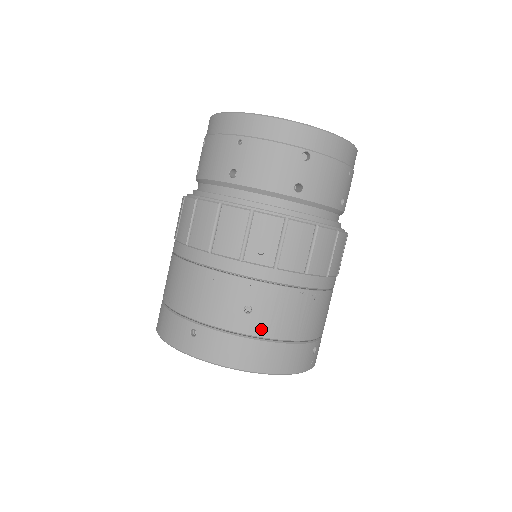
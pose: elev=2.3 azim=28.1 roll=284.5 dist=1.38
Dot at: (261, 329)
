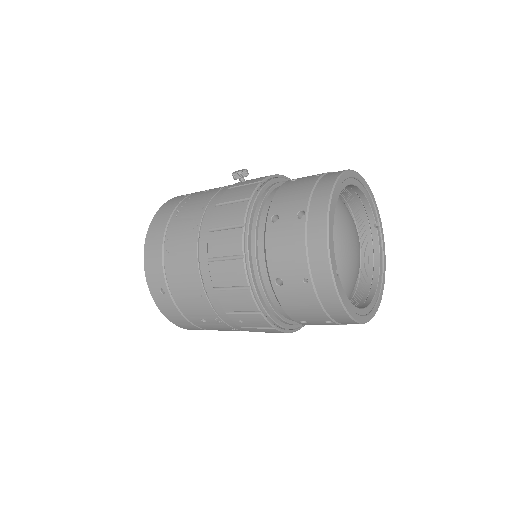
Dot at: (202, 326)
